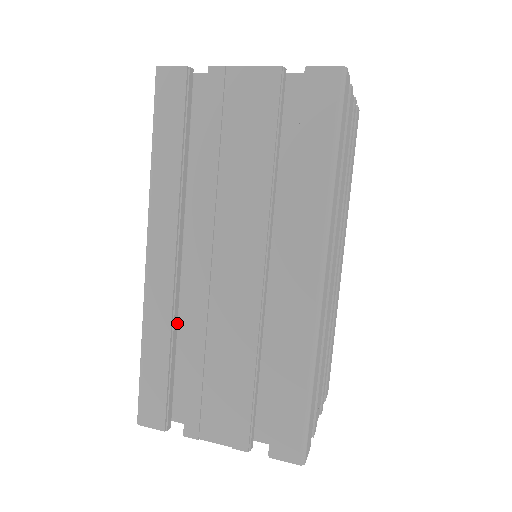
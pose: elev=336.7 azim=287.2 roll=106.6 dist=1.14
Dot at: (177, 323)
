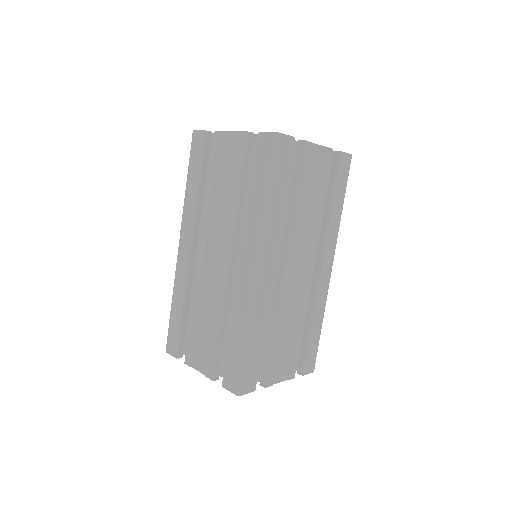
Dot at: occluded
